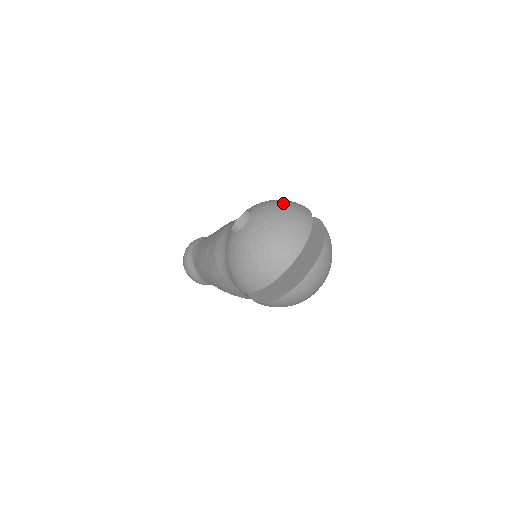
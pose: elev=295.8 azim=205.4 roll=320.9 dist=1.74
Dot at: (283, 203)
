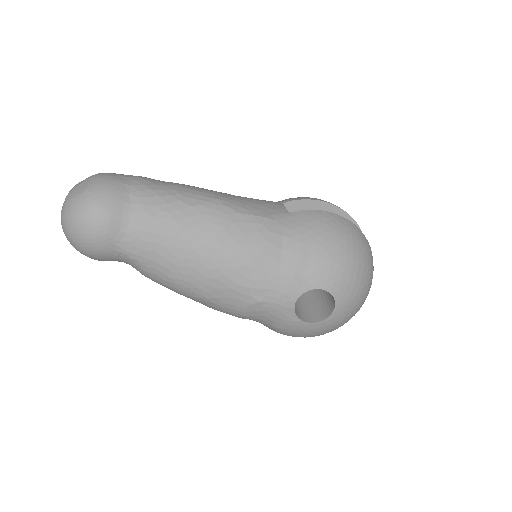
Dot at: (363, 267)
